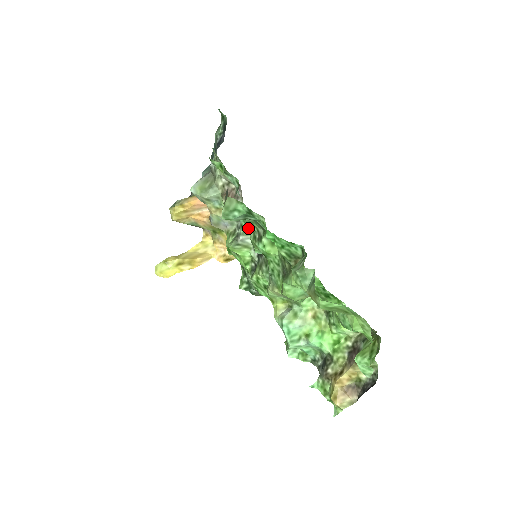
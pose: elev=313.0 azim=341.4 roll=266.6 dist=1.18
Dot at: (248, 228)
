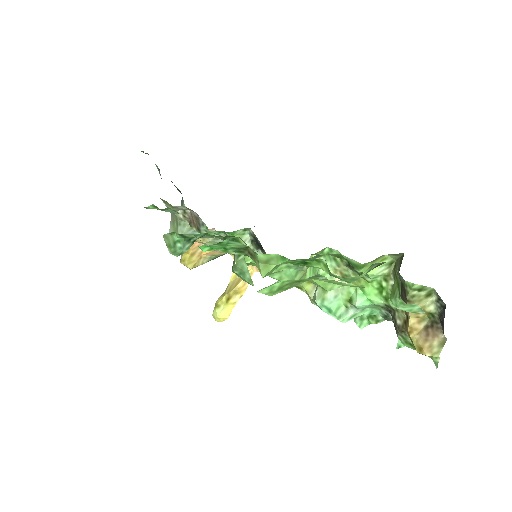
Dot at: (233, 235)
